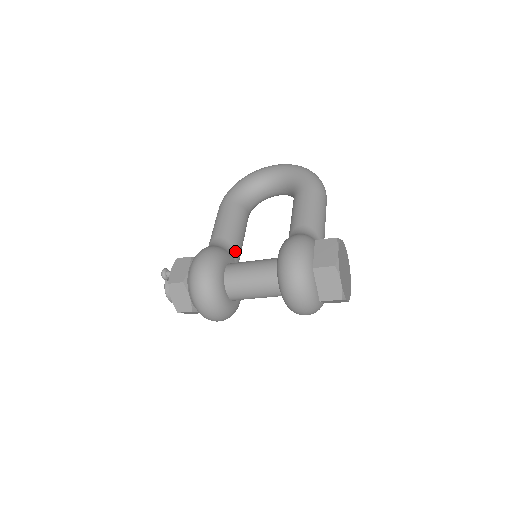
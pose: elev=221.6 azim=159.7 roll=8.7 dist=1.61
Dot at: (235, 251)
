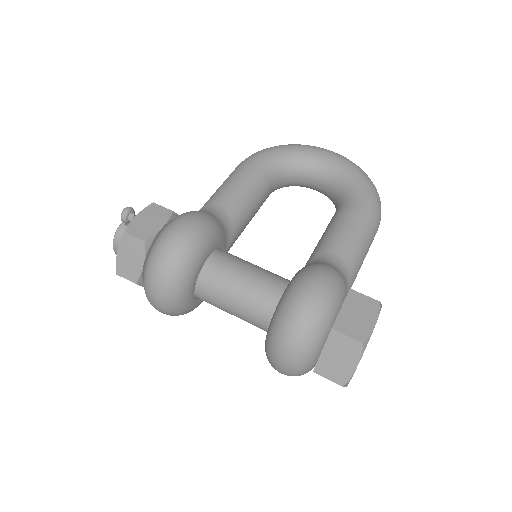
Dot at: (233, 234)
